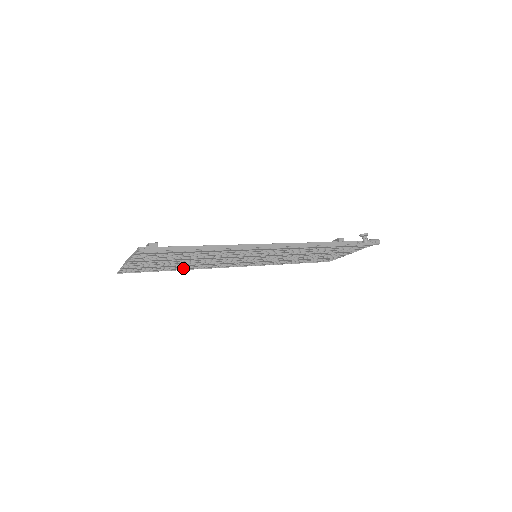
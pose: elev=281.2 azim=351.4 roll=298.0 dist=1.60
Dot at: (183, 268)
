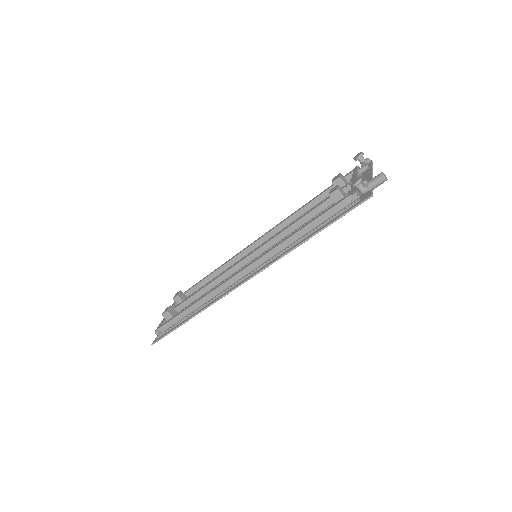
Dot at: occluded
